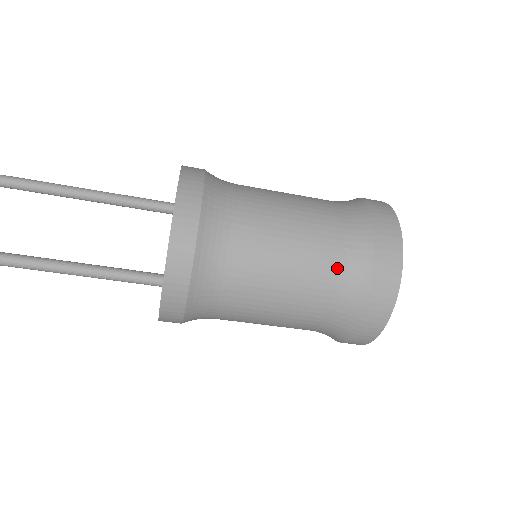
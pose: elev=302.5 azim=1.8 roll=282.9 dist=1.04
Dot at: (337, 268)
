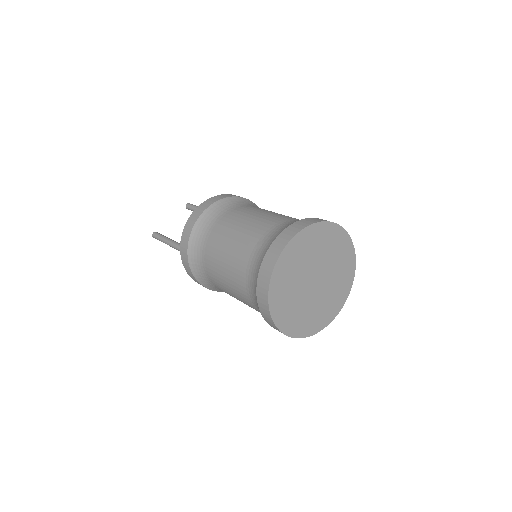
Dot at: (248, 257)
